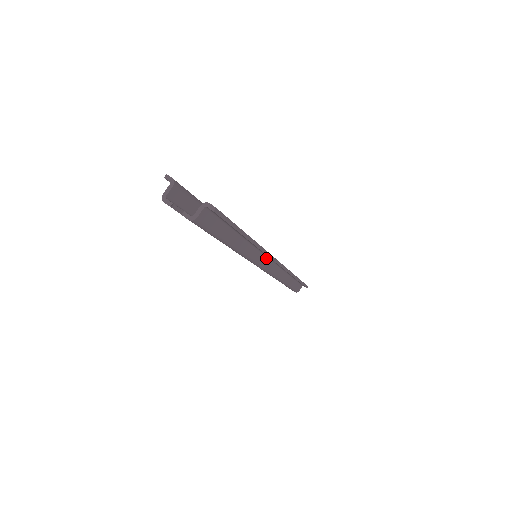
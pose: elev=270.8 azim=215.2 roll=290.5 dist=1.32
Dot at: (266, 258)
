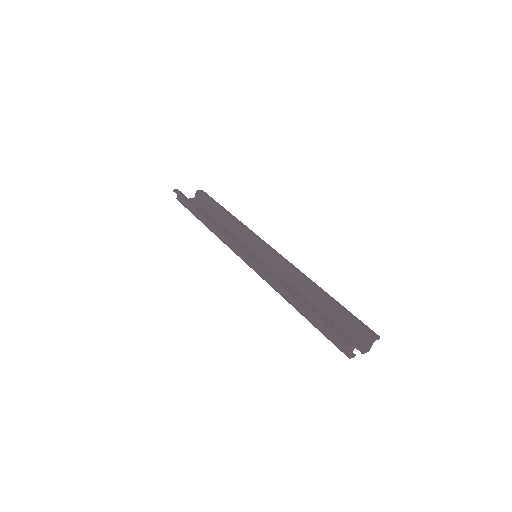
Dot at: (274, 259)
